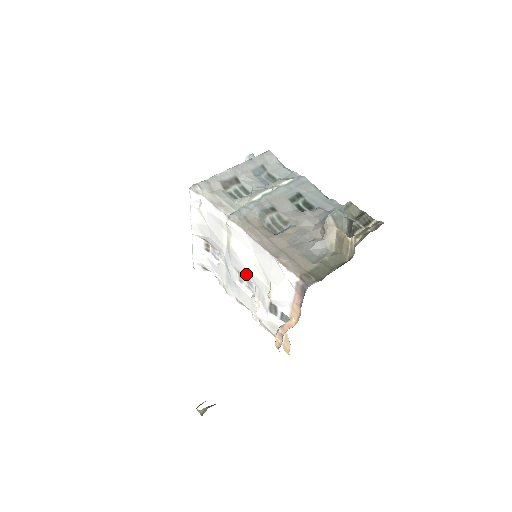
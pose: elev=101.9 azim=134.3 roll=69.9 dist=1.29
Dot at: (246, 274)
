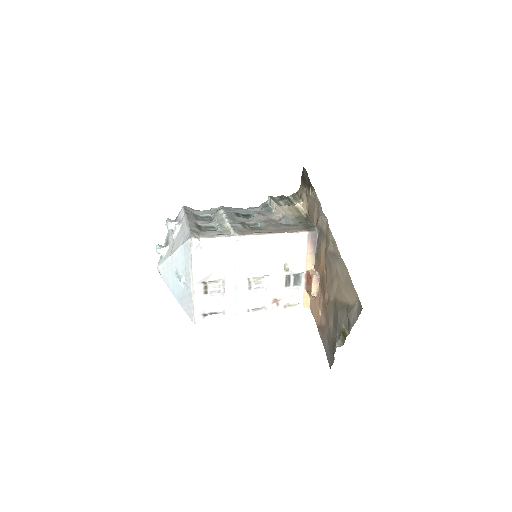
Dot at: (258, 273)
